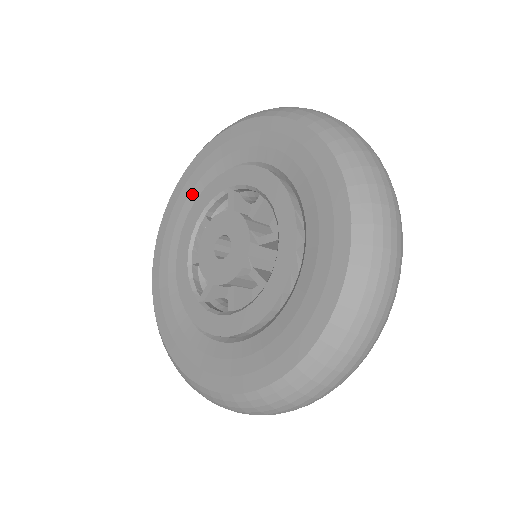
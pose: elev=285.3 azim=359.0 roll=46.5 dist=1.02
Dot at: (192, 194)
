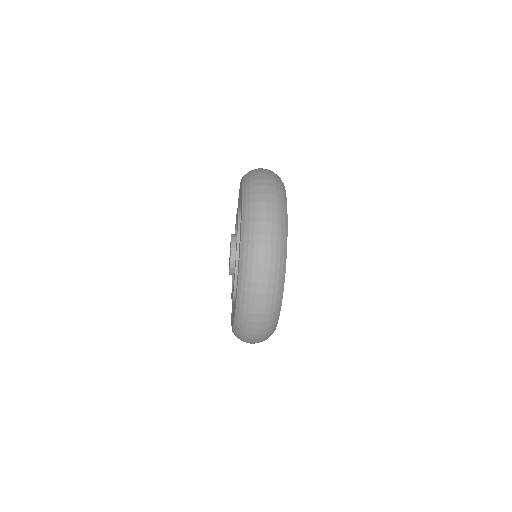
Dot at: occluded
